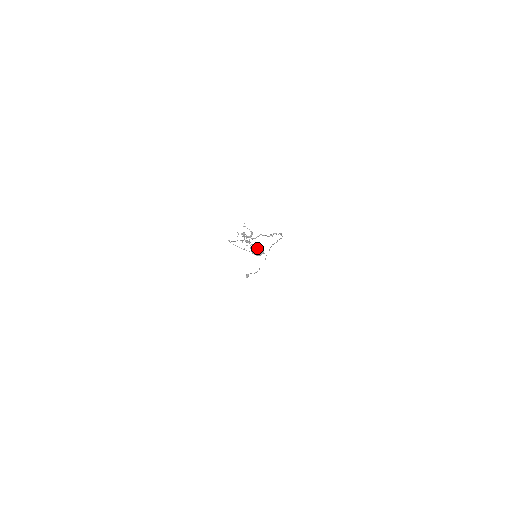
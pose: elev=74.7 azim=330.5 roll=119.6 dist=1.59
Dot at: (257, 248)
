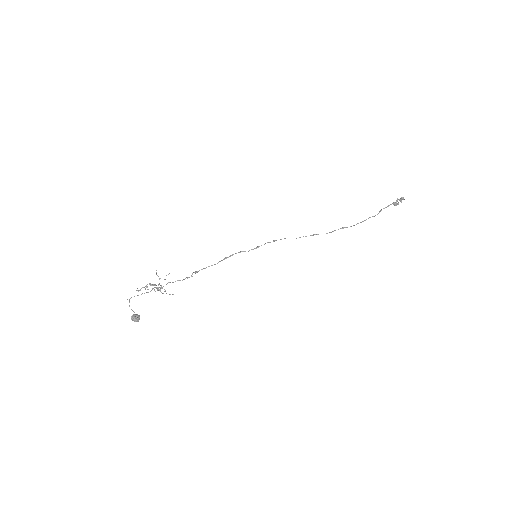
Dot at: (131, 316)
